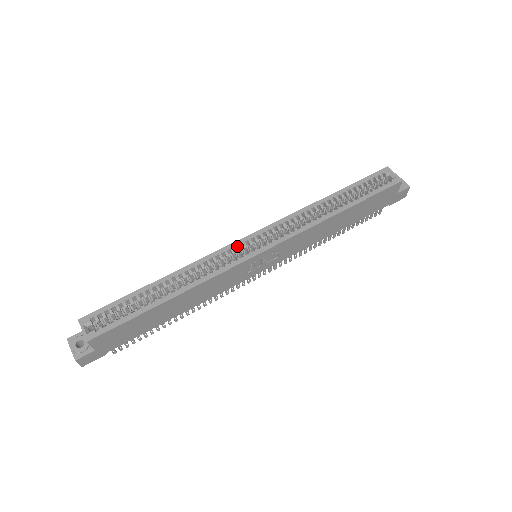
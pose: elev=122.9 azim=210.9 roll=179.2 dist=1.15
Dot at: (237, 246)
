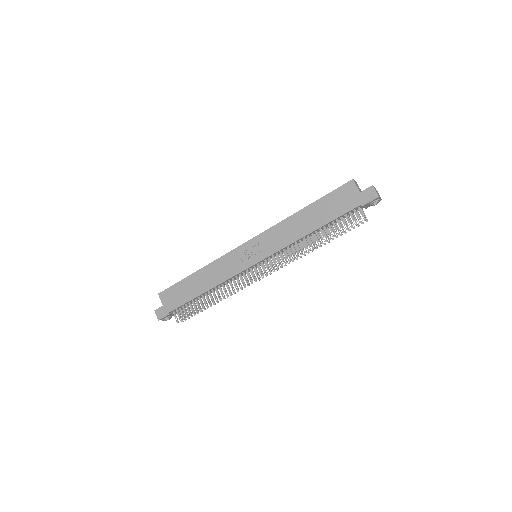
Dot at: occluded
